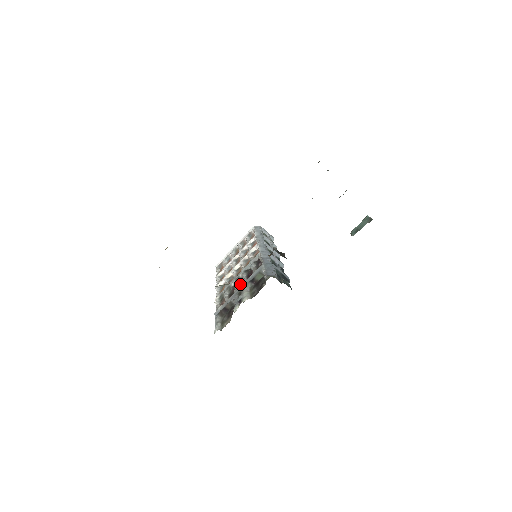
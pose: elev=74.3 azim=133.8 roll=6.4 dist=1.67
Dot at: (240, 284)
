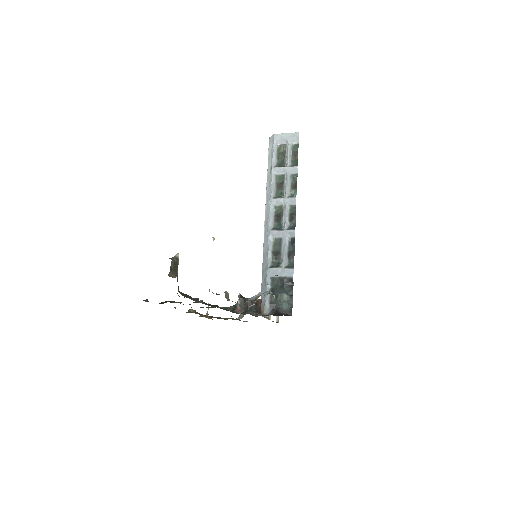
Dot at: occluded
